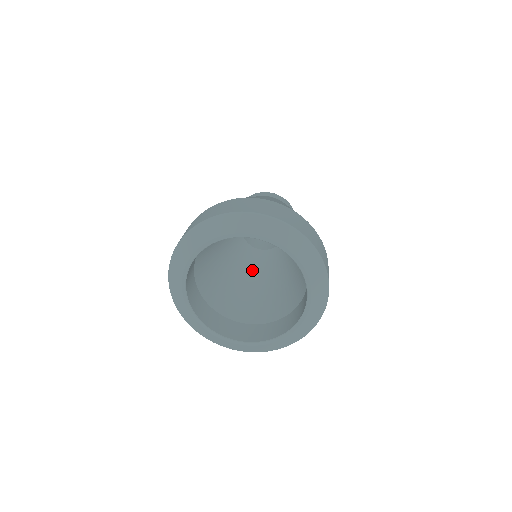
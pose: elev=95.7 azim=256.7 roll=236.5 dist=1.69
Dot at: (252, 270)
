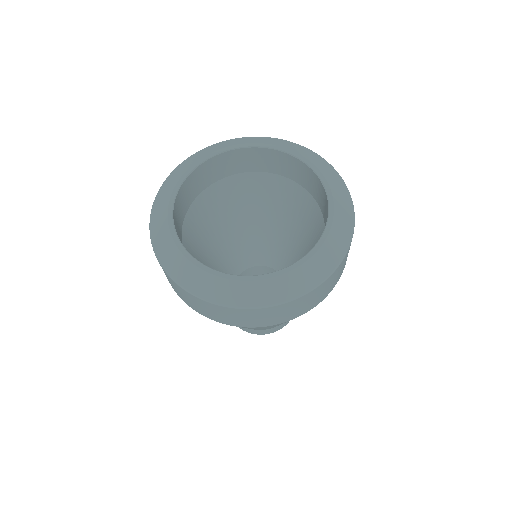
Dot at: occluded
